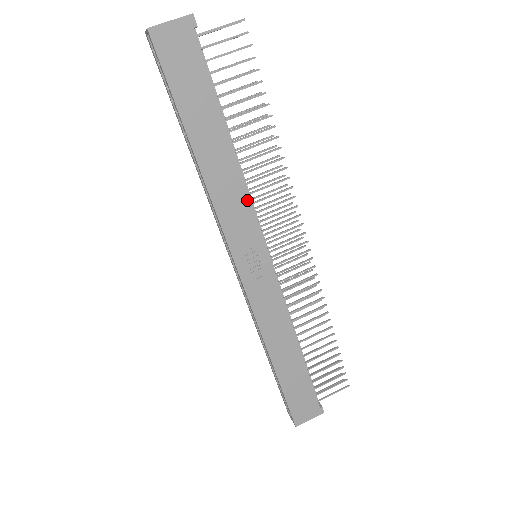
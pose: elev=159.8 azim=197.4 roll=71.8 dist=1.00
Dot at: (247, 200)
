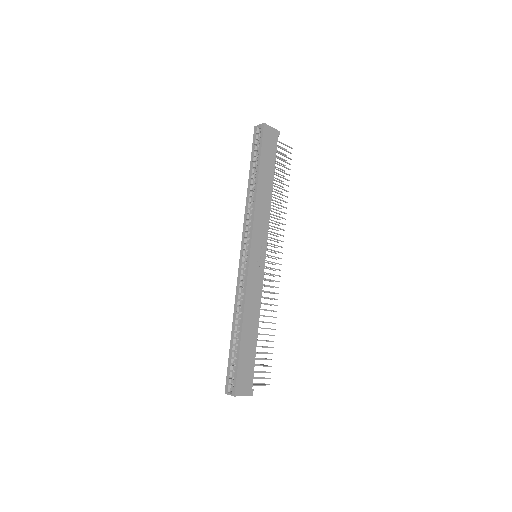
Dot at: (268, 220)
